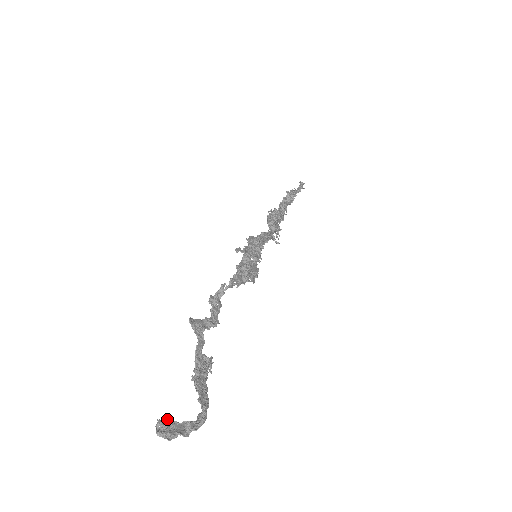
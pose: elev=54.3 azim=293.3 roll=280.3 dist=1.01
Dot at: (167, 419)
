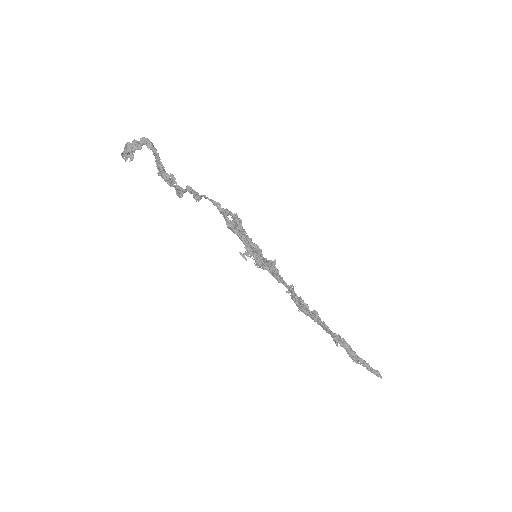
Dot at: (131, 160)
